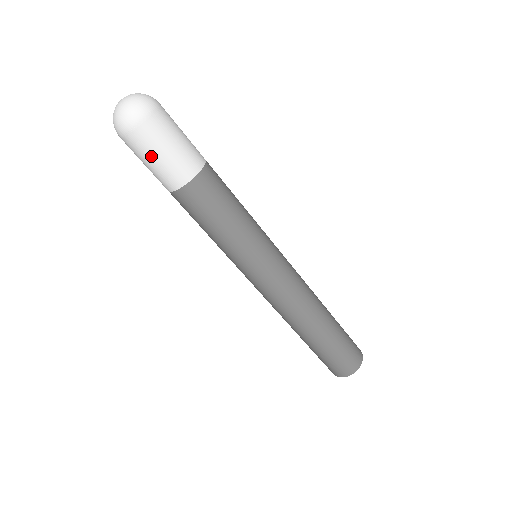
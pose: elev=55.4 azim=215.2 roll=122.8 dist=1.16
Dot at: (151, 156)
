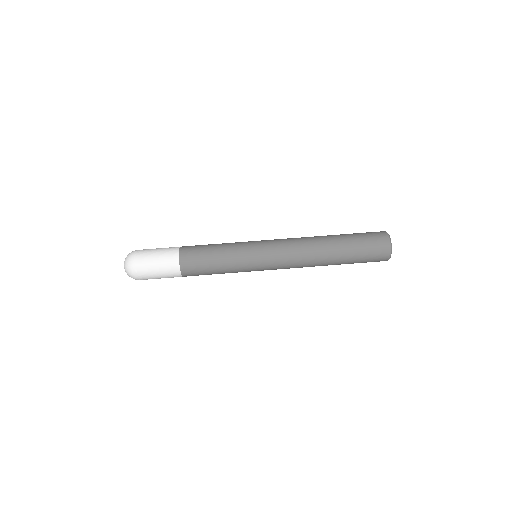
Dot at: (154, 252)
